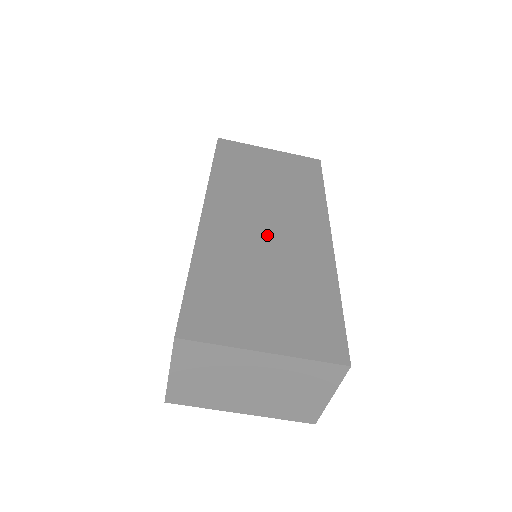
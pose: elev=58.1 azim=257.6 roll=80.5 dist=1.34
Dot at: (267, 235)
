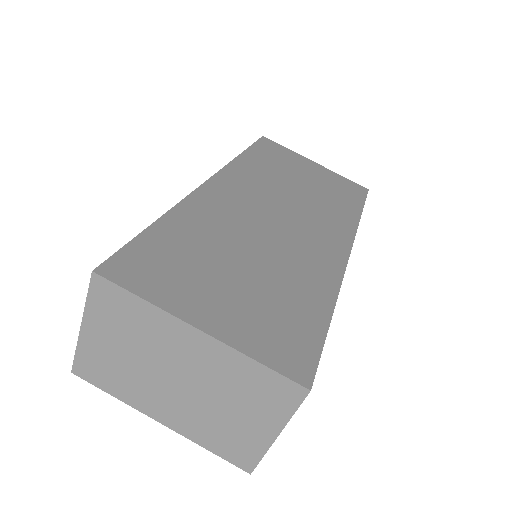
Dot at: (271, 225)
